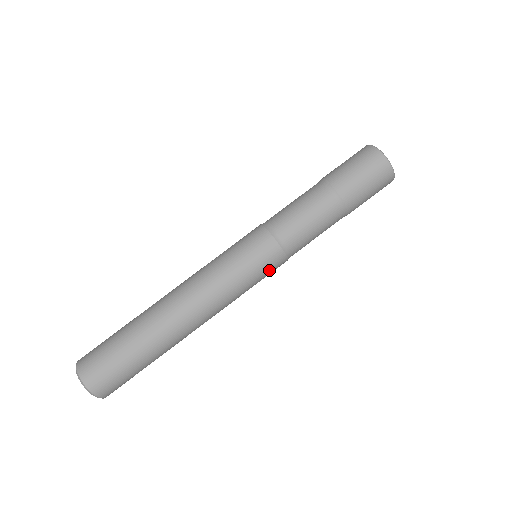
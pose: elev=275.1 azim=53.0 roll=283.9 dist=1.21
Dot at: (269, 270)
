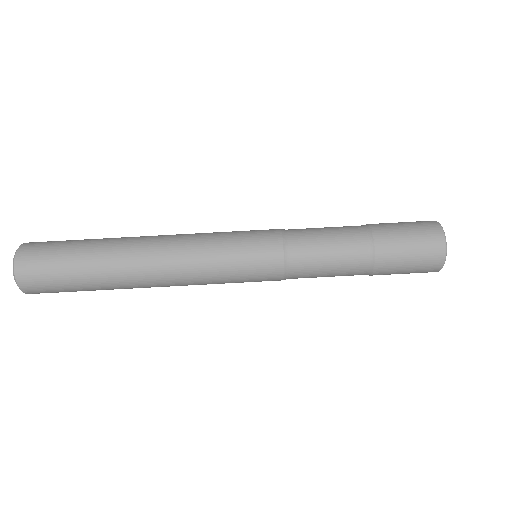
Dot at: (259, 279)
